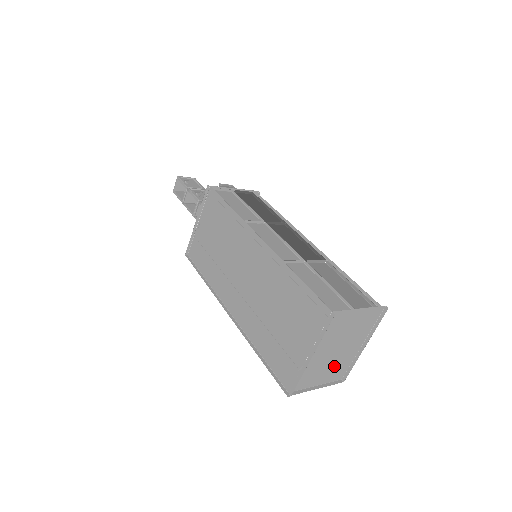
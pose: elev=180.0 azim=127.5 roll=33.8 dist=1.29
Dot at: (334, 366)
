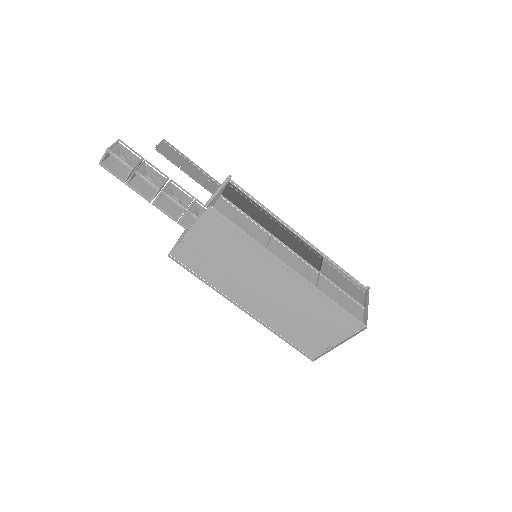
Dot at: occluded
